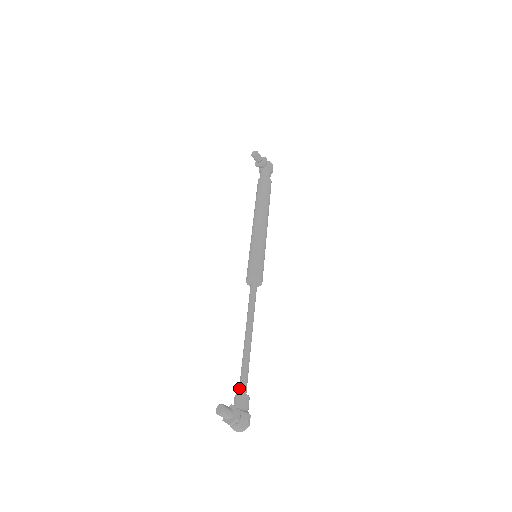
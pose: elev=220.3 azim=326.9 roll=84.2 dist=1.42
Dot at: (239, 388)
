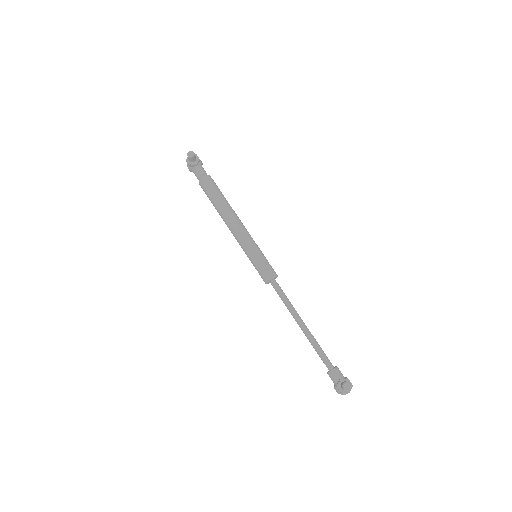
Dot at: (328, 365)
